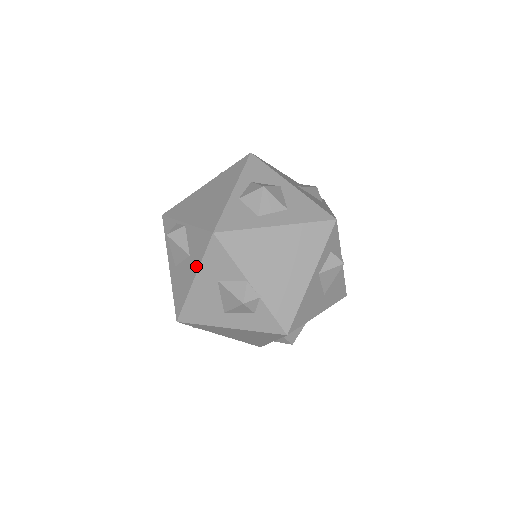
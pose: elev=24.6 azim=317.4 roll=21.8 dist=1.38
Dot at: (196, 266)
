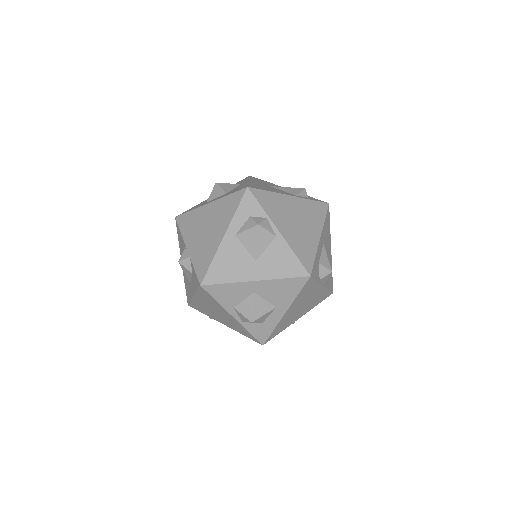
Dot at: occluded
